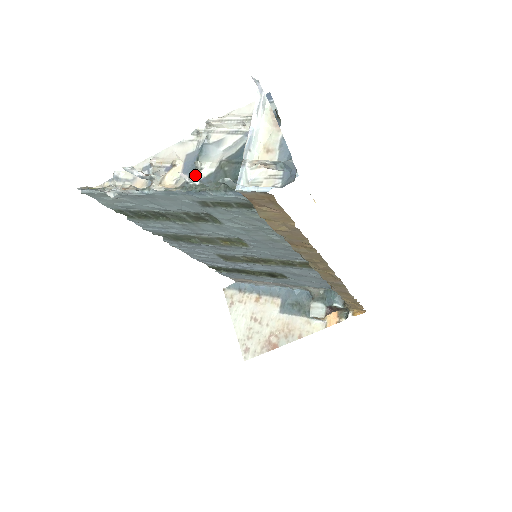
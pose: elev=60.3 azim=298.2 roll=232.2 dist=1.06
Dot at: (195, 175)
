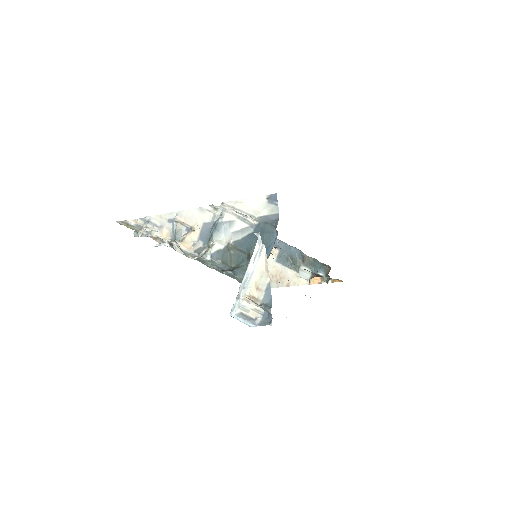
Dot at: (208, 250)
